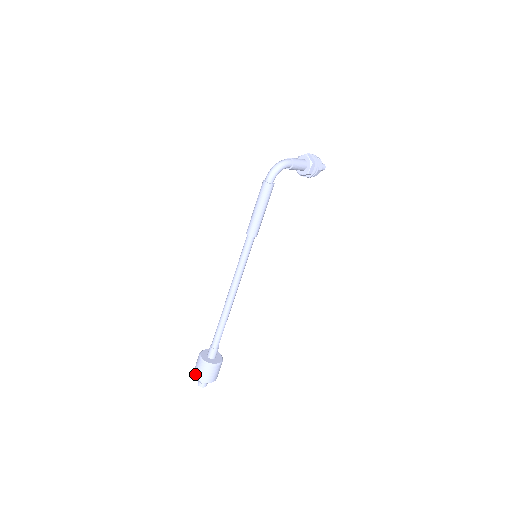
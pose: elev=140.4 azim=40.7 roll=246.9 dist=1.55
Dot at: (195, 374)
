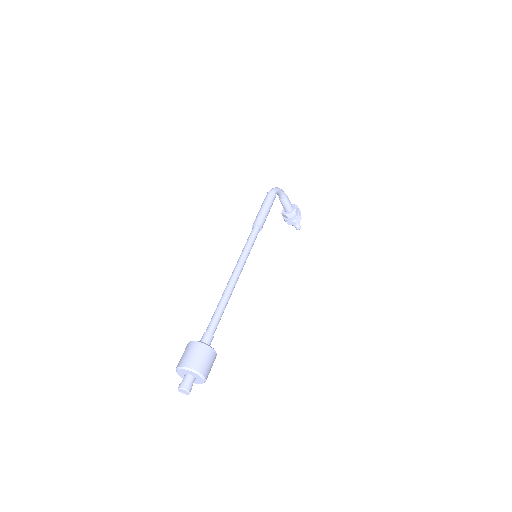
Dot at: (181, 363)
